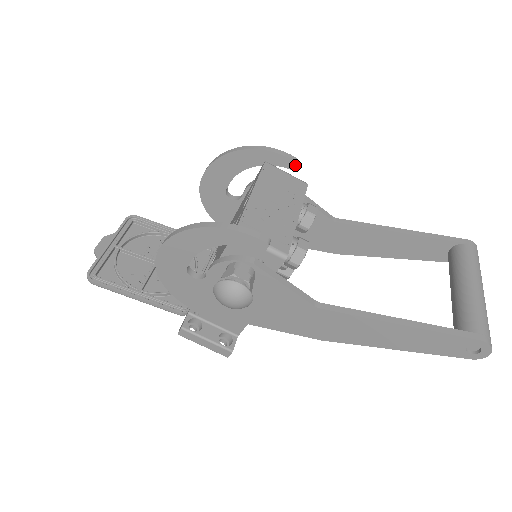
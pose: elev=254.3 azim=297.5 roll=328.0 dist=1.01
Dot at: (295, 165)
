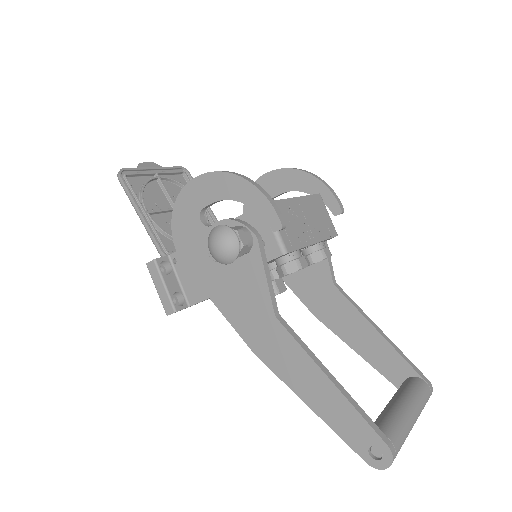
Dot at: (339, 214)
